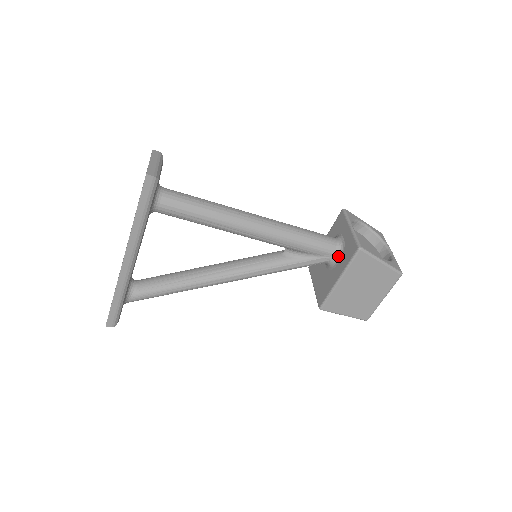
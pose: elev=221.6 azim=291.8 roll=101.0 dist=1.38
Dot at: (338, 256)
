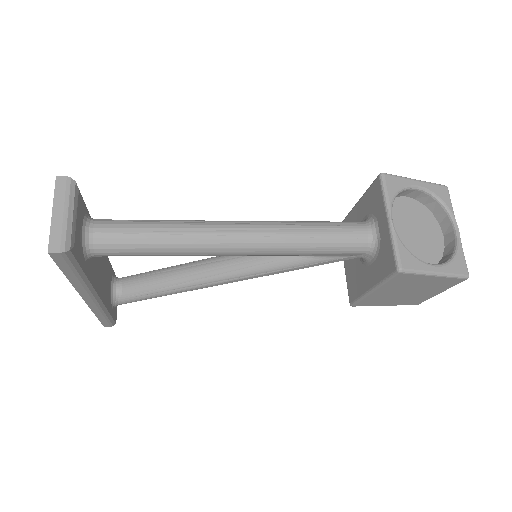
Dot at: (371, 256)
